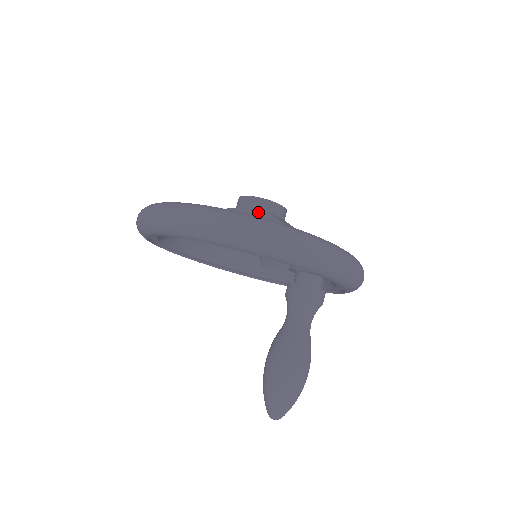
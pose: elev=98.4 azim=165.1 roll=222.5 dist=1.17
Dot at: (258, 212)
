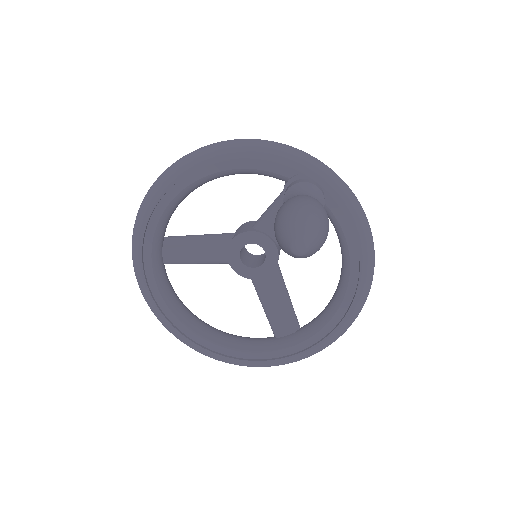
Dot at: (250, 225)
